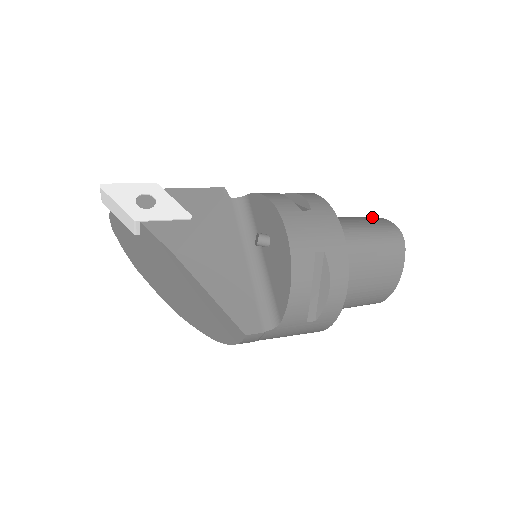
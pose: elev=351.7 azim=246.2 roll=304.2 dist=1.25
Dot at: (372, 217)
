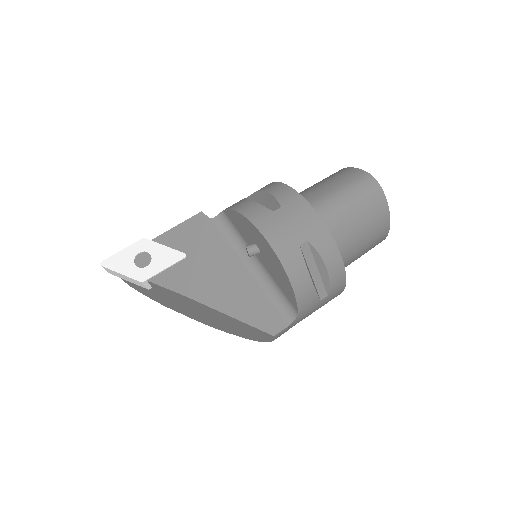
Dot at: (343, 171)
